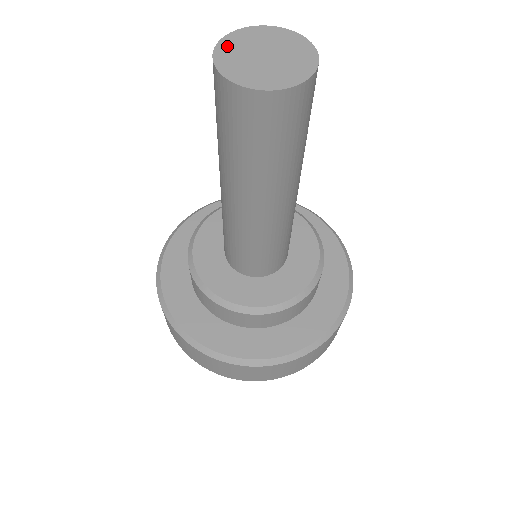
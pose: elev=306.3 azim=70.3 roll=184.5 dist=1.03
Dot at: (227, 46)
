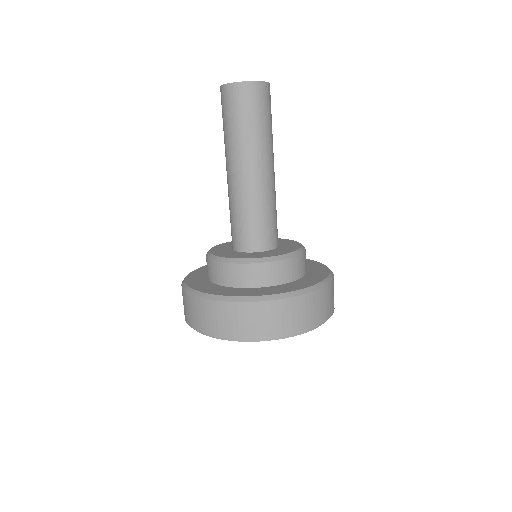
Dot at: occluded
